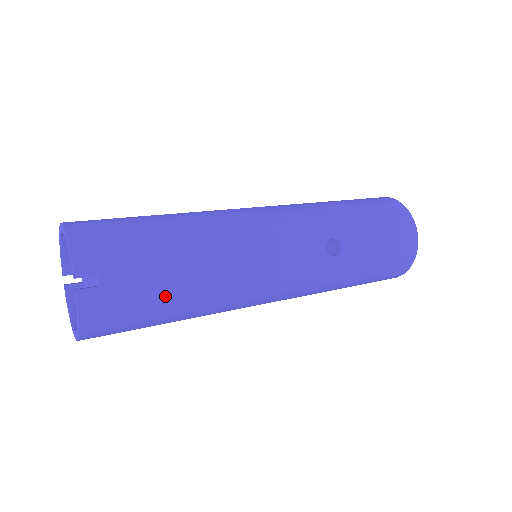
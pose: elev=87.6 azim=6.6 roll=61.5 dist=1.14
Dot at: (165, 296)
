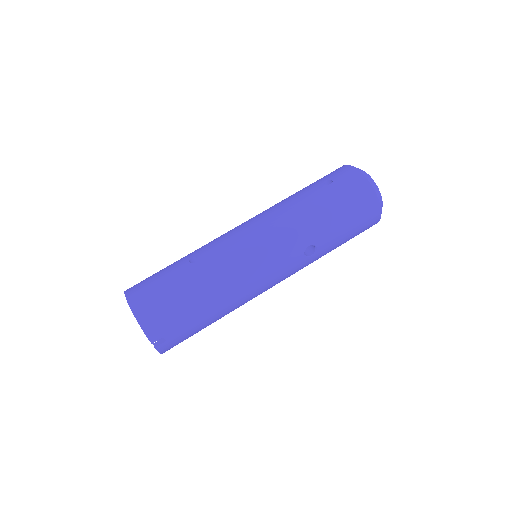
Dot at: (204, 326)
